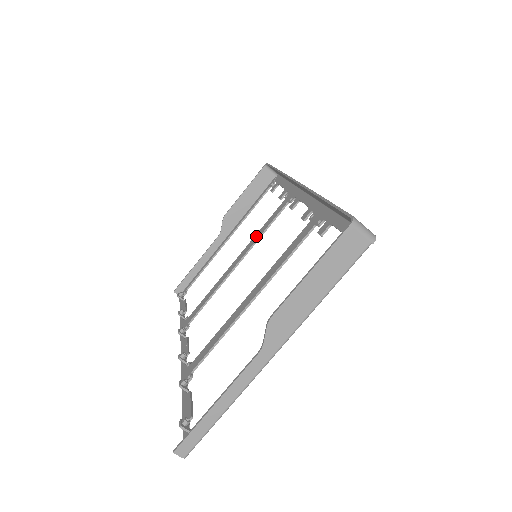
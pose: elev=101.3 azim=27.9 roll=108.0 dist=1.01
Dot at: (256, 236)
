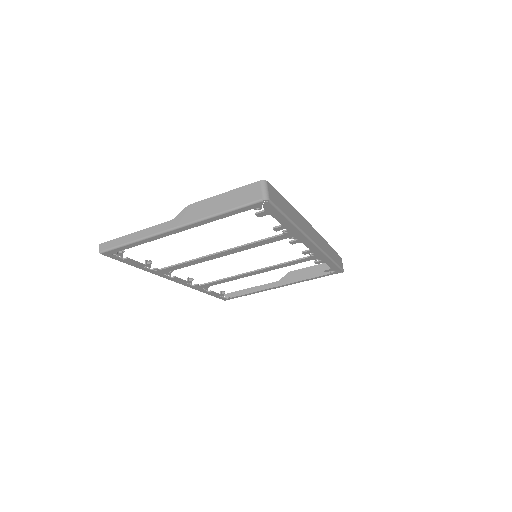
Dot at: (278, 266)
